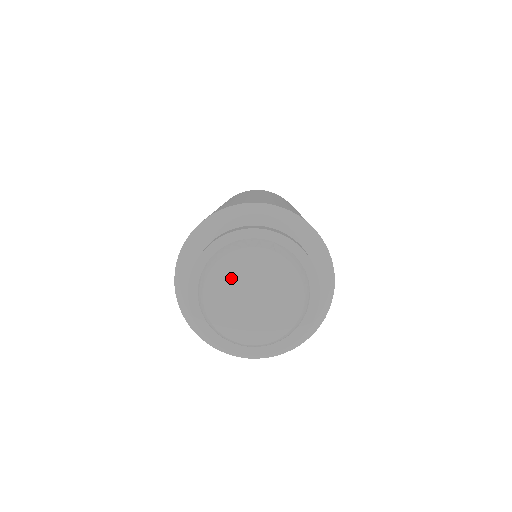
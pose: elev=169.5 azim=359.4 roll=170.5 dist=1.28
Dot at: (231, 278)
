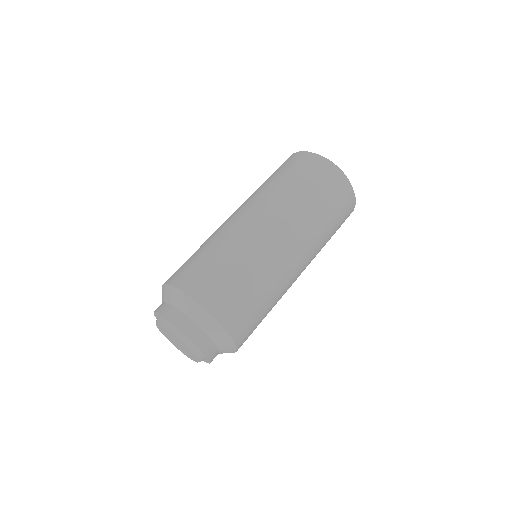
Dot at: (170, 335)
